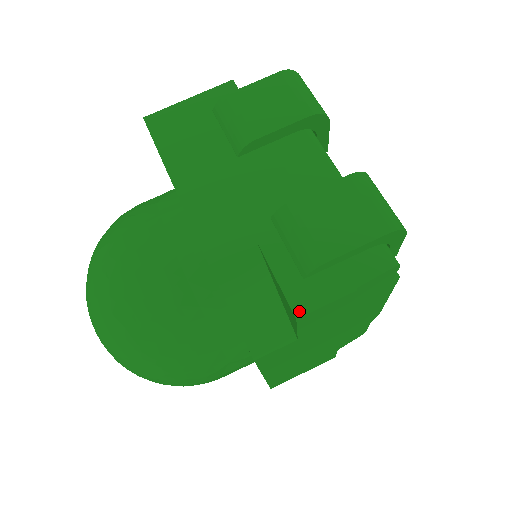
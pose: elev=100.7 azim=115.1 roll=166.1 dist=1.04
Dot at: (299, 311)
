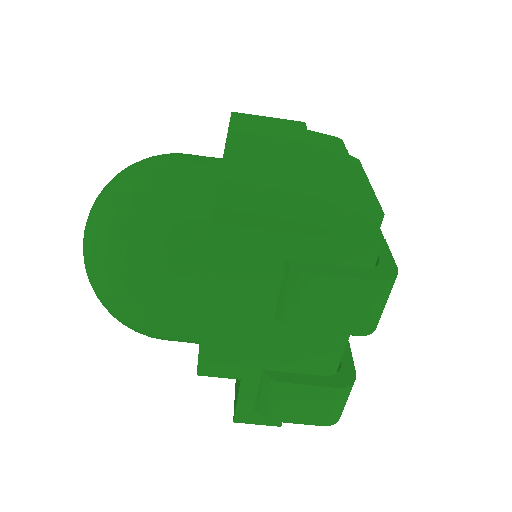
Dot at: (238, 420)
